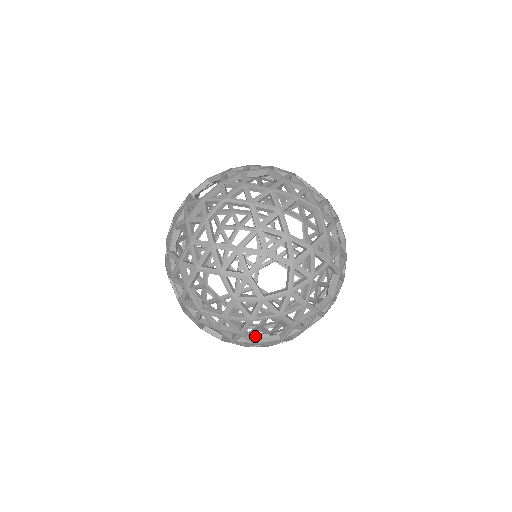
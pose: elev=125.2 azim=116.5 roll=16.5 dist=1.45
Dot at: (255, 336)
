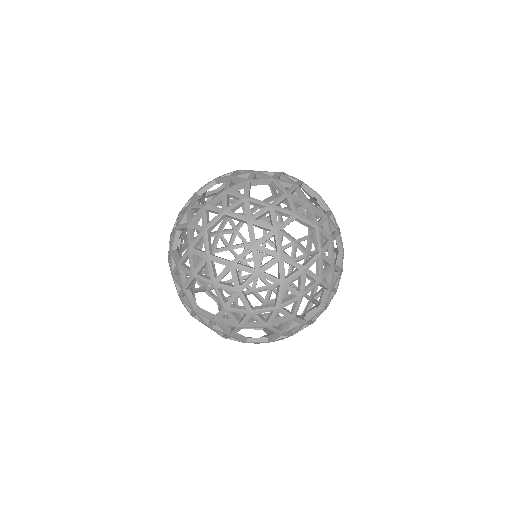
Dot at: occluded
